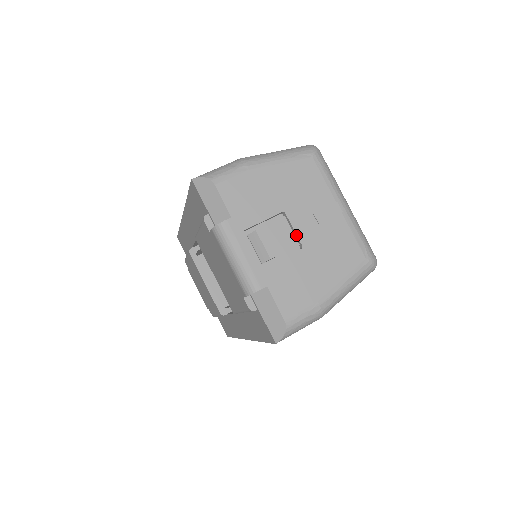
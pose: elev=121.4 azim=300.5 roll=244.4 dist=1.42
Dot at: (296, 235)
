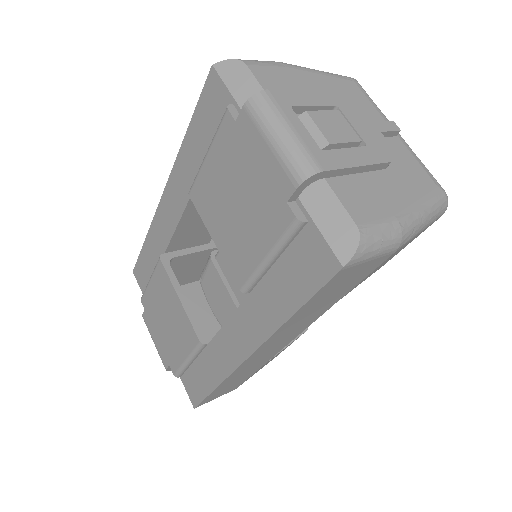
Dot at: (355, 132)
